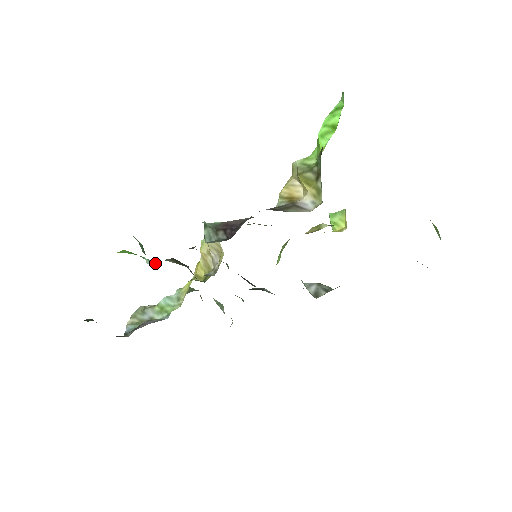
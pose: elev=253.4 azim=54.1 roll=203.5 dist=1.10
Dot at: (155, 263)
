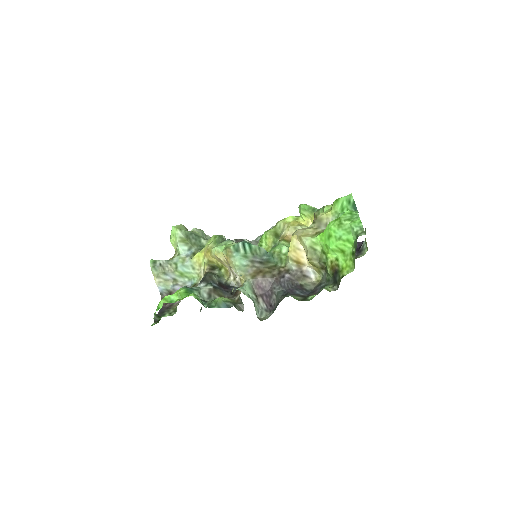
Dot at: (201, 292)
